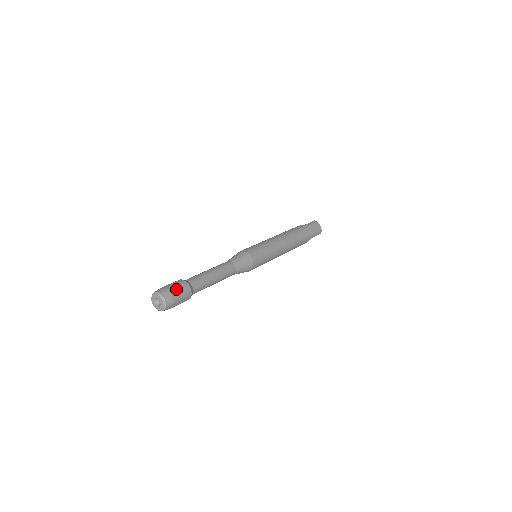
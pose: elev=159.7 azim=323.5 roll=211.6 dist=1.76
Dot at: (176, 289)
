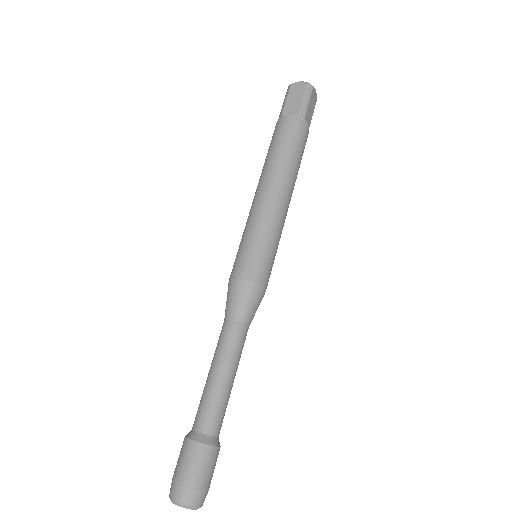
Dot at: (207, 476)
